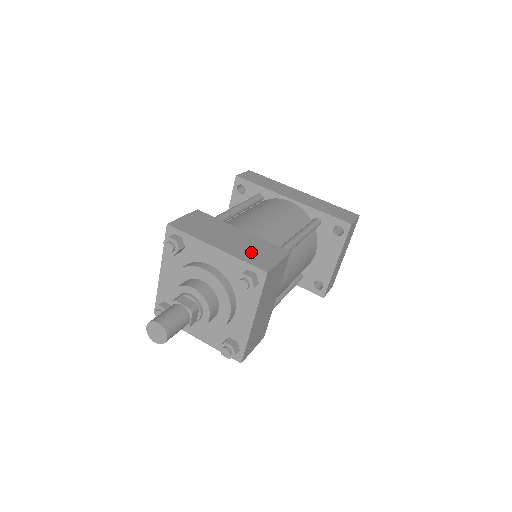
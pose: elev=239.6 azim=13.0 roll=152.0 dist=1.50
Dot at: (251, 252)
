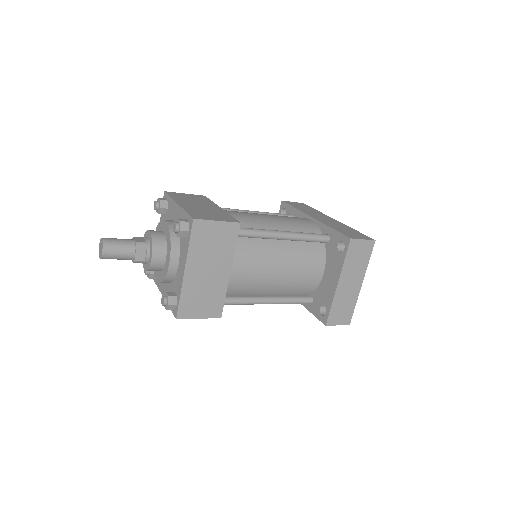
Dot at: (203, 212)
